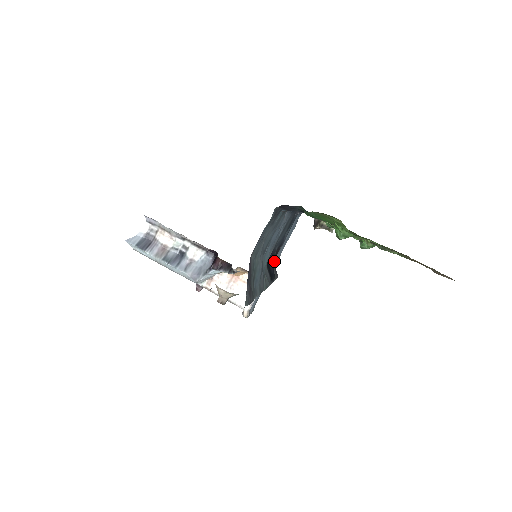
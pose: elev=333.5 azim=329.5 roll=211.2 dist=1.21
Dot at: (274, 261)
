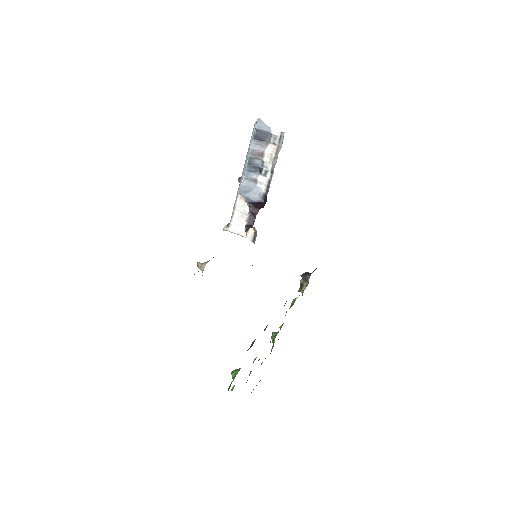
Dot at: occluded
